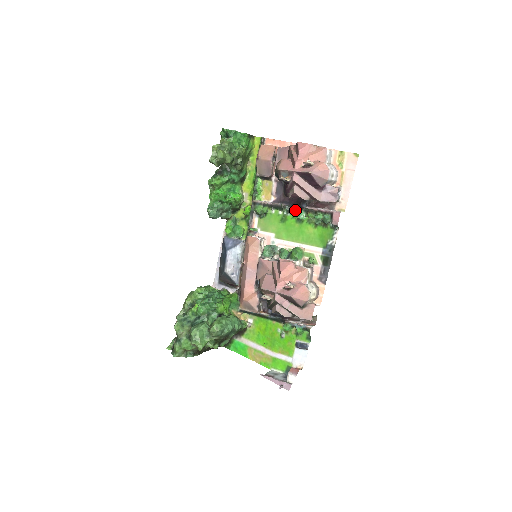
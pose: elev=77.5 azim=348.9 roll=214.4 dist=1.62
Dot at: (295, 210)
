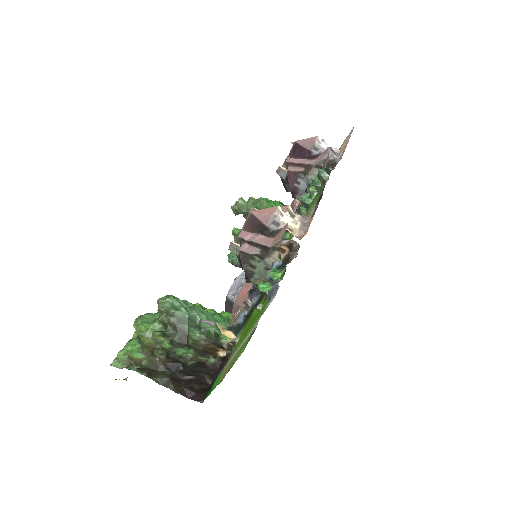
Dot at: occluded
